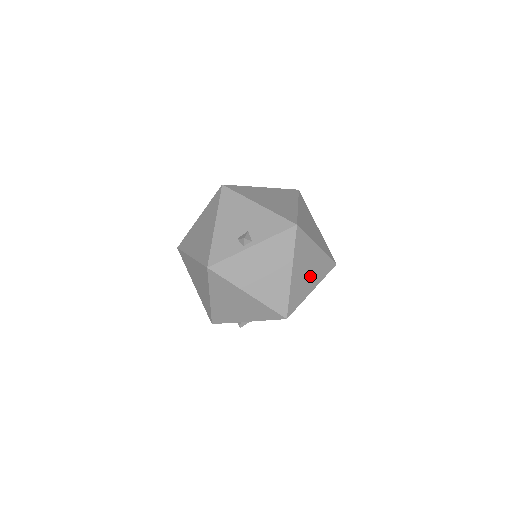
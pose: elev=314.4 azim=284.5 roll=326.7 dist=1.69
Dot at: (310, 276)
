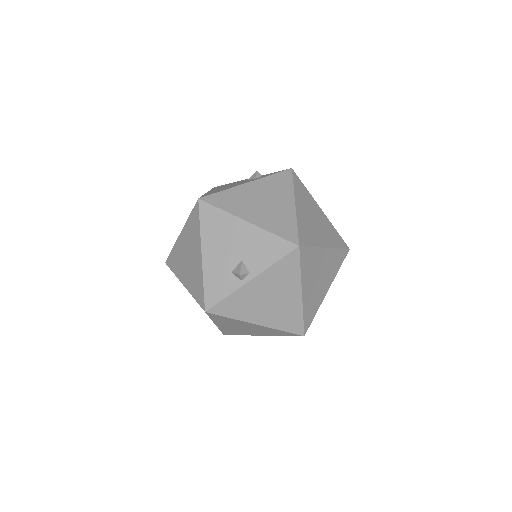
Dot at: (322, 281)
